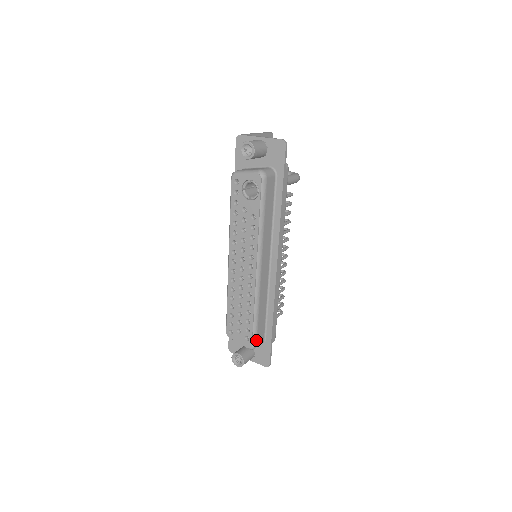
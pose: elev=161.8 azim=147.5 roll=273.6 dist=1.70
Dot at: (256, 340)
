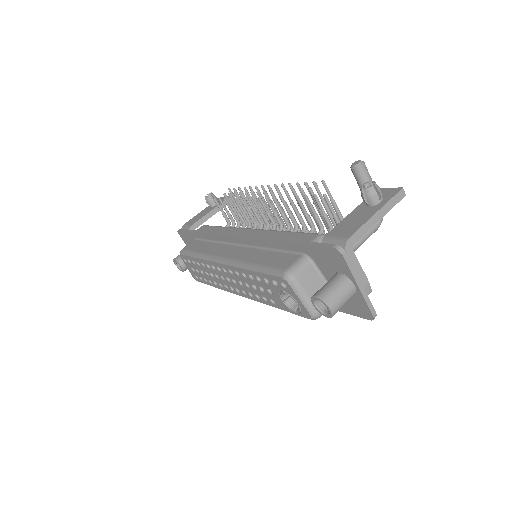
Dot at: occluded
